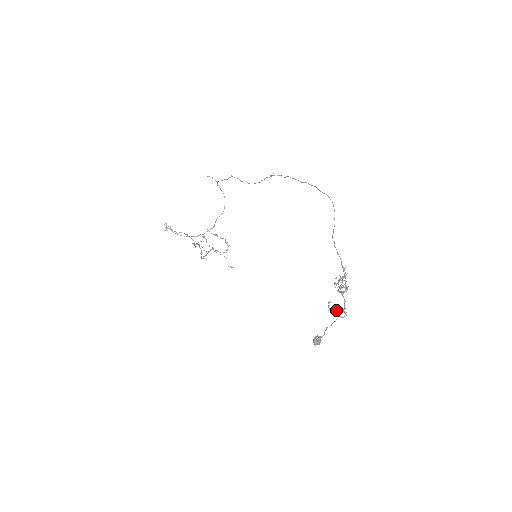
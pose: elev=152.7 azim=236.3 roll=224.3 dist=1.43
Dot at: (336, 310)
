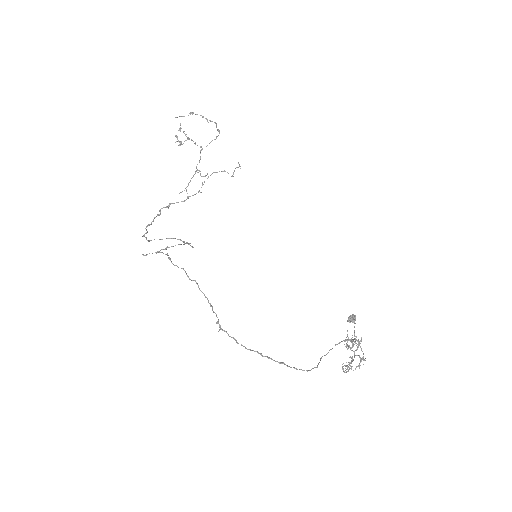
Dot at: (351, 369)
